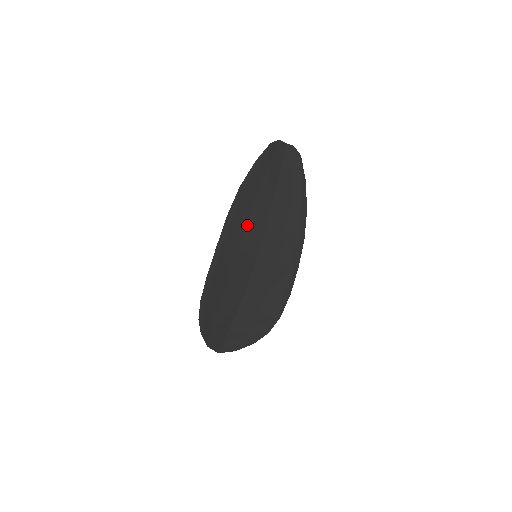
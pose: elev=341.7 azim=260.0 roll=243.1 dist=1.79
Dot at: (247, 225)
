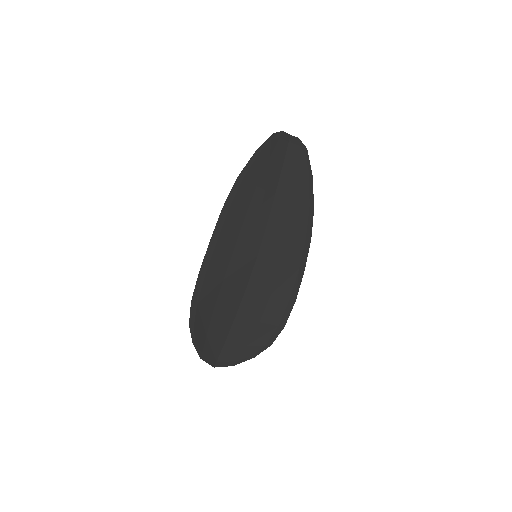
Dot at: (245, 220)
